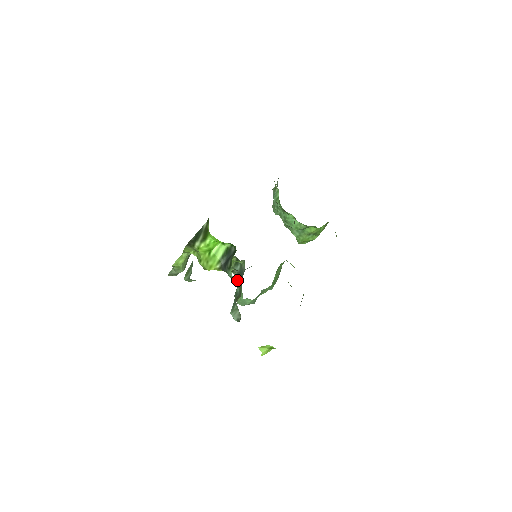
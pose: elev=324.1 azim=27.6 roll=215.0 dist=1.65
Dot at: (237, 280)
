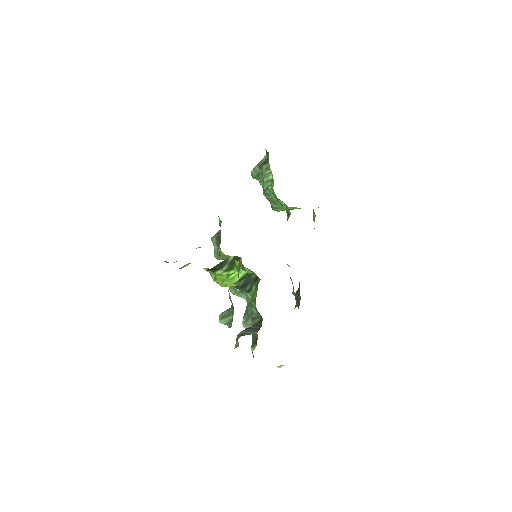
Dot at: occluded
